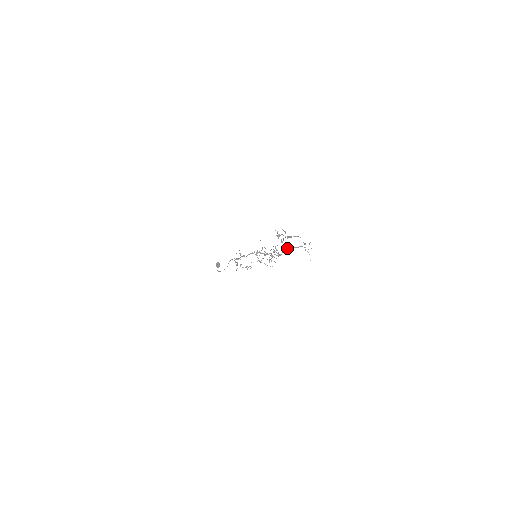
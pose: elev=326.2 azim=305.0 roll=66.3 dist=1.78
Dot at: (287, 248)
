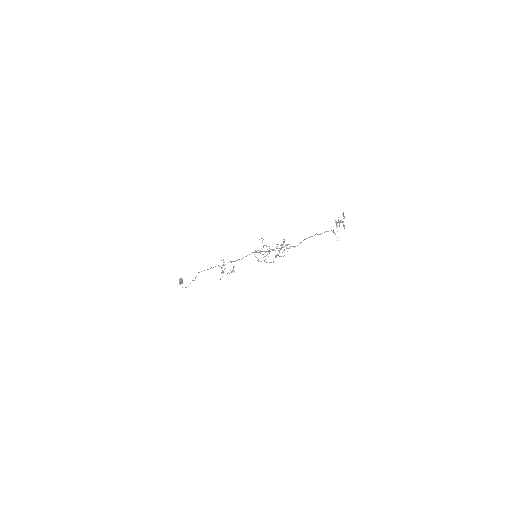
Dot at: (308, 237)
